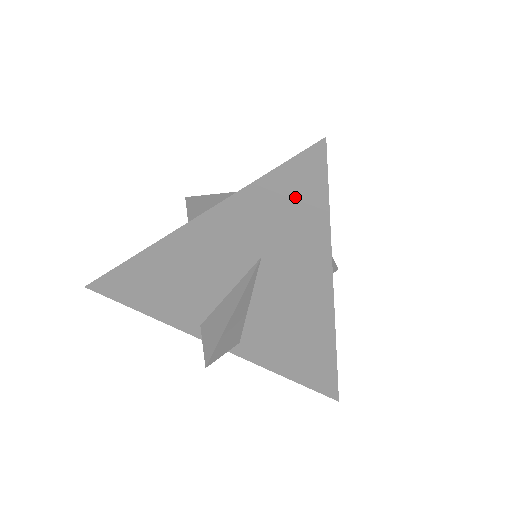
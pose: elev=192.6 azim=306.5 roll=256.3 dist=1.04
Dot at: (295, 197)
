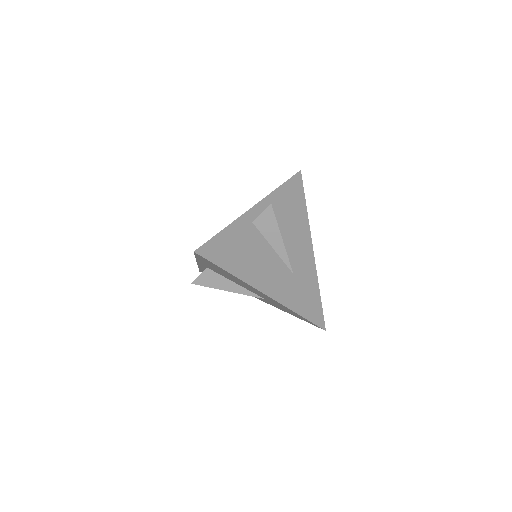
Dot at: (299, 317)
